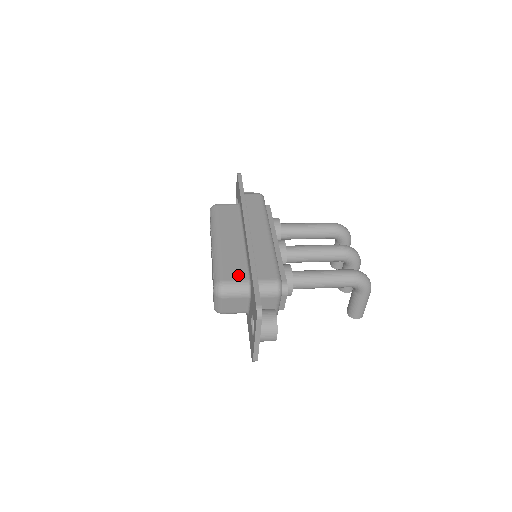
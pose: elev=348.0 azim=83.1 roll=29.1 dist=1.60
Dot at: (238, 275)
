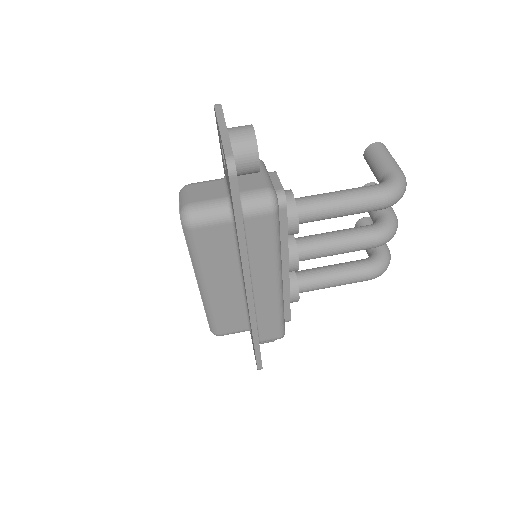
Dot at: (237, 327)
